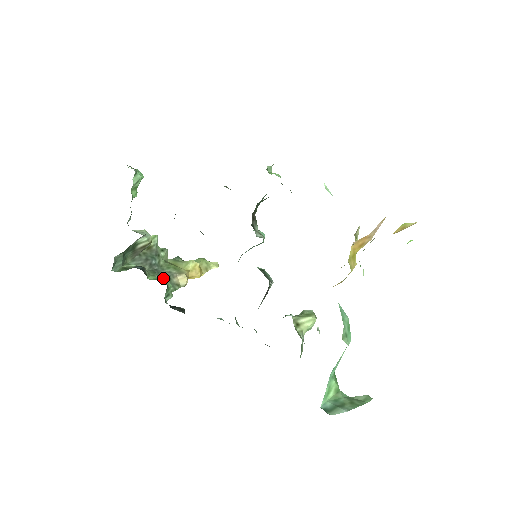
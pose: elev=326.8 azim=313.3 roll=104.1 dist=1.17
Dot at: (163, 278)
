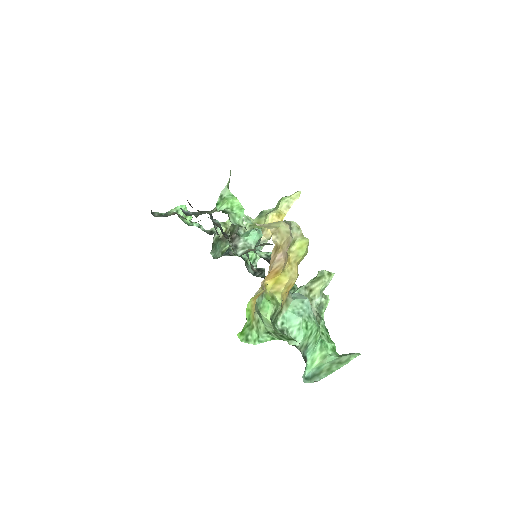
Dot at: occluded
